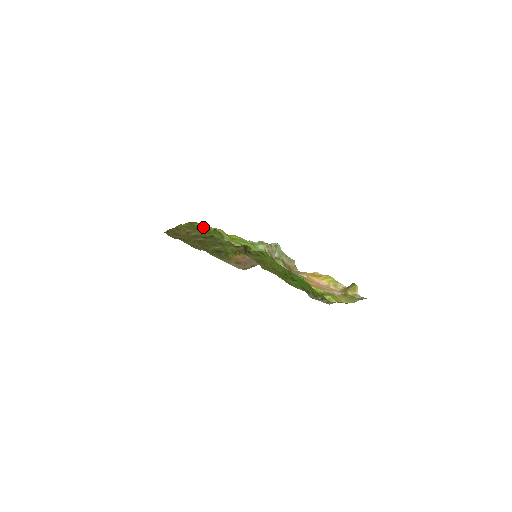
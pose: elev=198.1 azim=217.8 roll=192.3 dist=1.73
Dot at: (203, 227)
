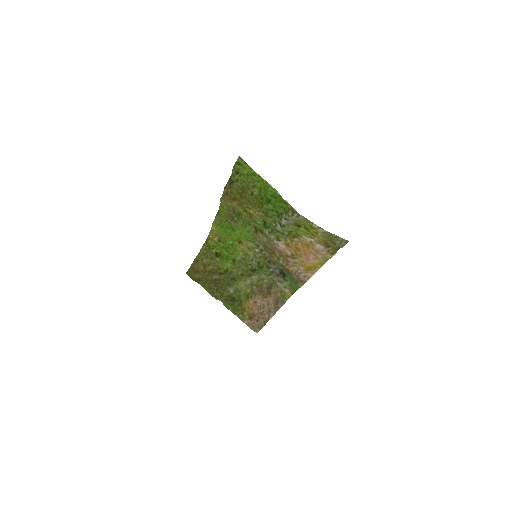
Dot at: (216, 246)
